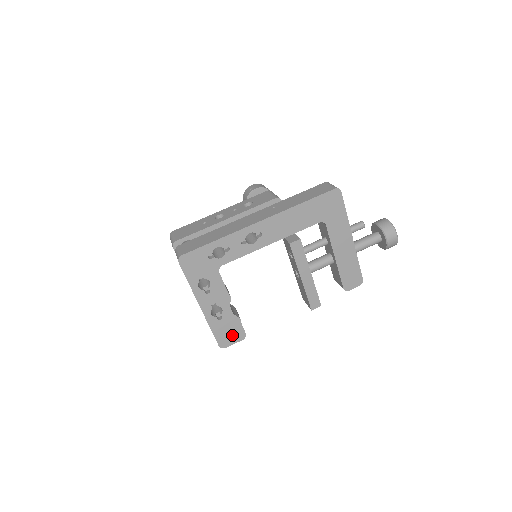
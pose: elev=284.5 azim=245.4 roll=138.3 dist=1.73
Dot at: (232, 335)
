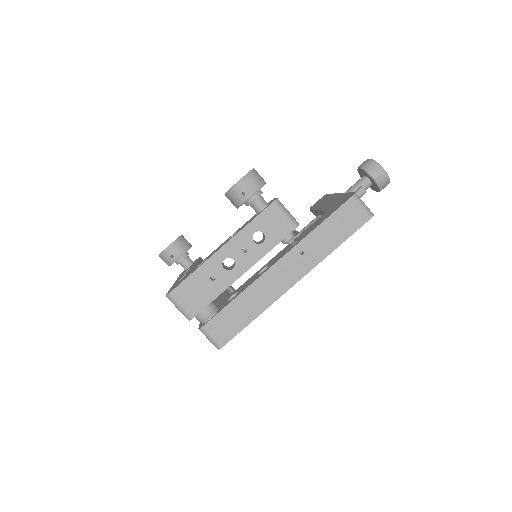
Dot at: occluded
